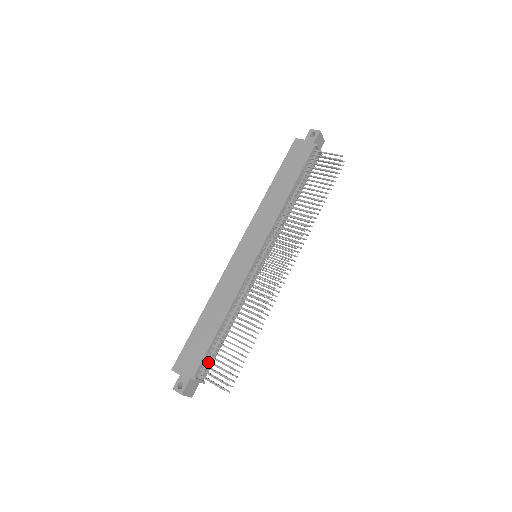
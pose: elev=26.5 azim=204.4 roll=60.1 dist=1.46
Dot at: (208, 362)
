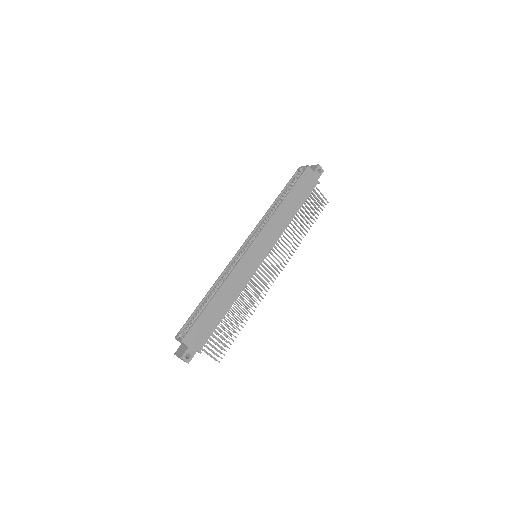
Dot at: occluded
